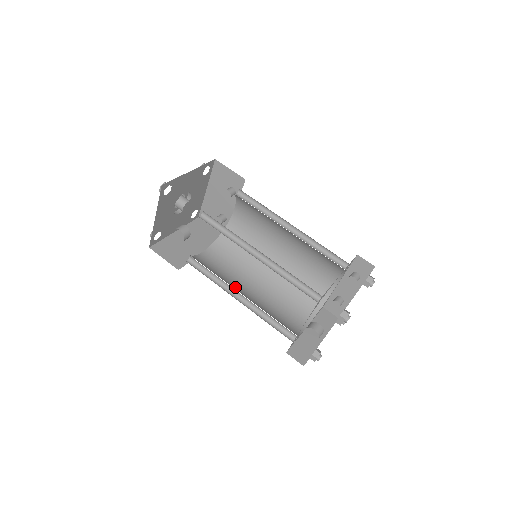
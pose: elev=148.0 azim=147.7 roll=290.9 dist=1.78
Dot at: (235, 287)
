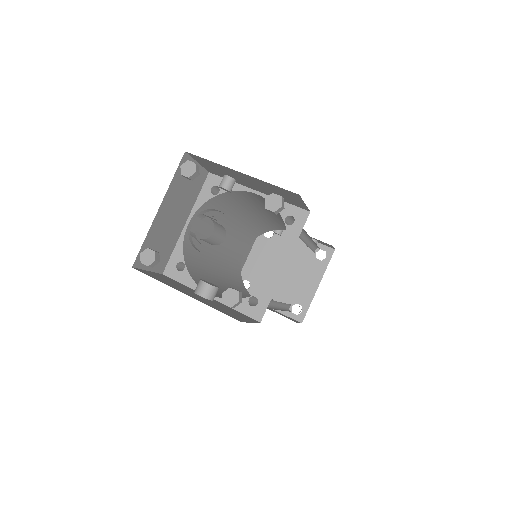
Dot at: (212, 263)
